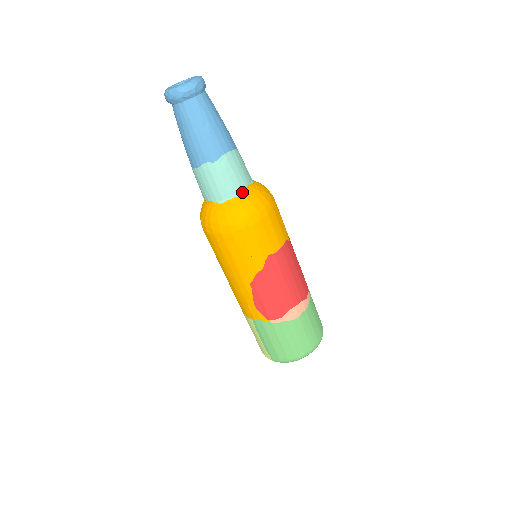
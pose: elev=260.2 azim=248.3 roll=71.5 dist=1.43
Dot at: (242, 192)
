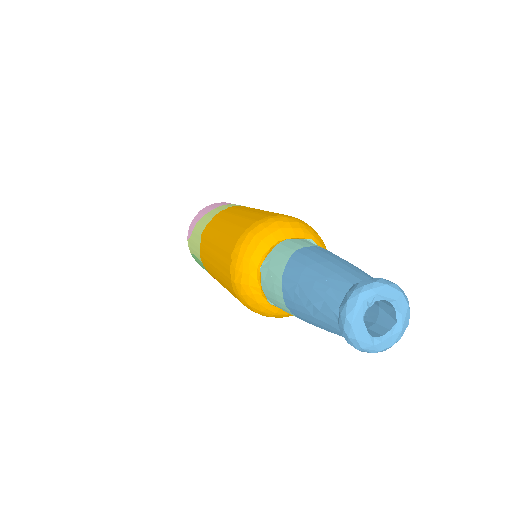
Dot at: occluded
